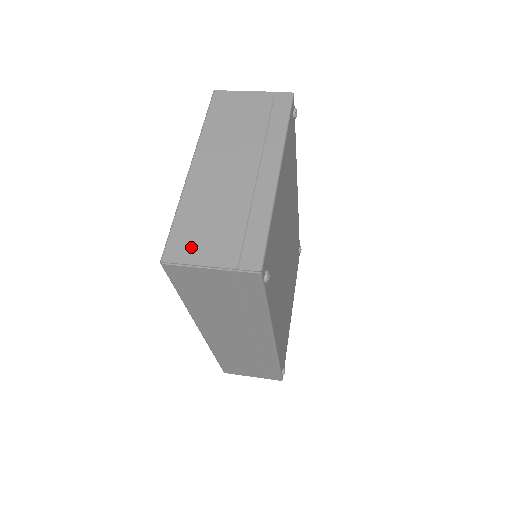
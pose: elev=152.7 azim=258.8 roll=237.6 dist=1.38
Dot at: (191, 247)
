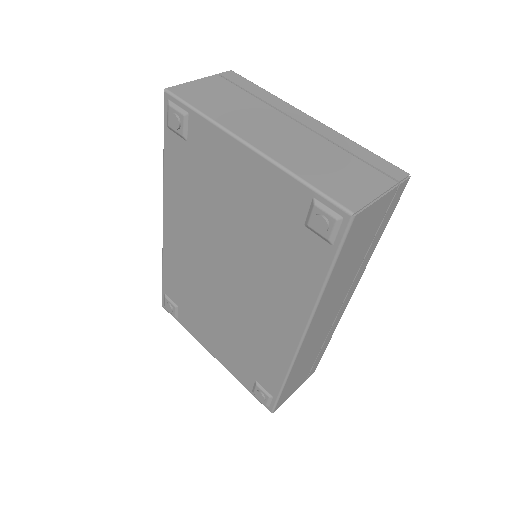
Dot at: (353, 190)
